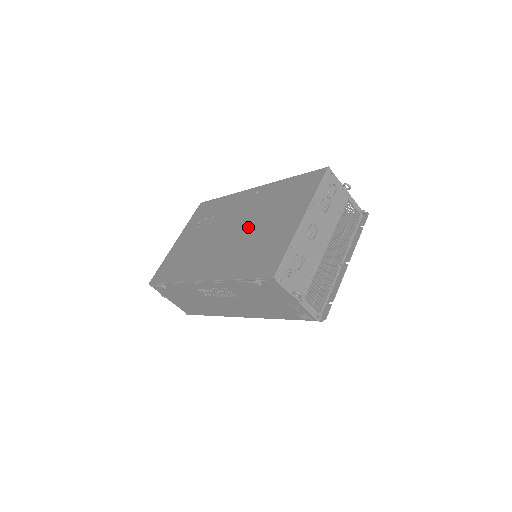
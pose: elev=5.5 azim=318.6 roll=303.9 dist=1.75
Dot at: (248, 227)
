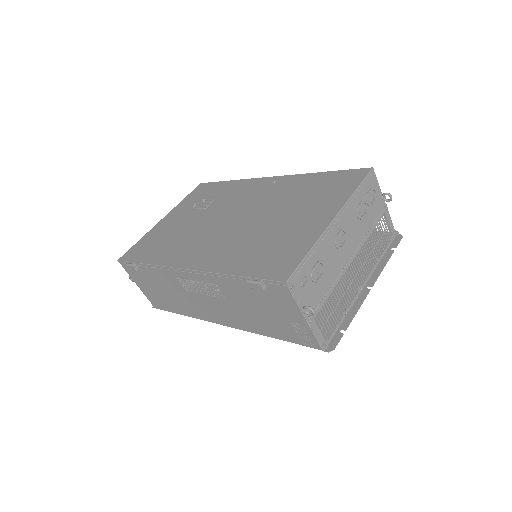
Dot at: (258, 217)
